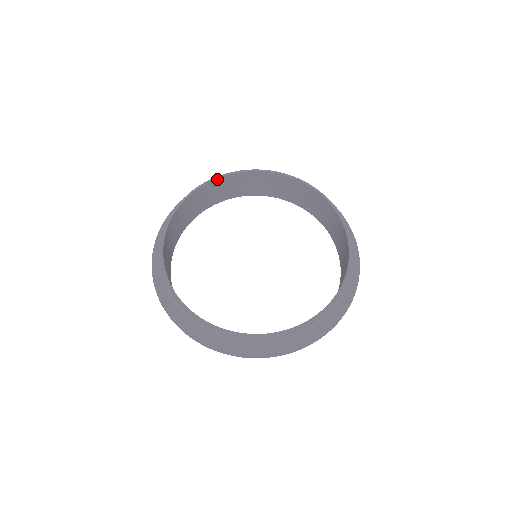
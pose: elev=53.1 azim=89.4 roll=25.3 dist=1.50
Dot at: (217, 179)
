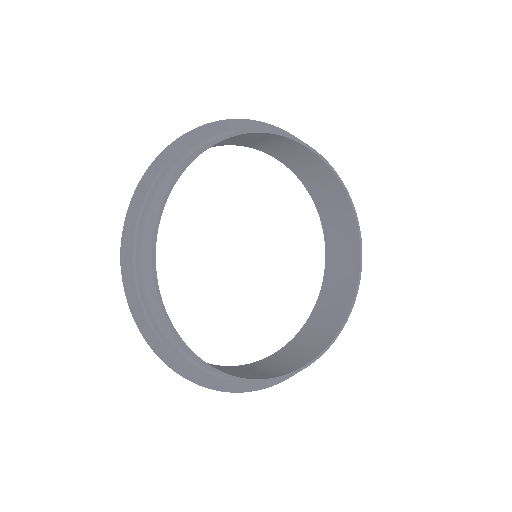
Dot at: (234, 136)
